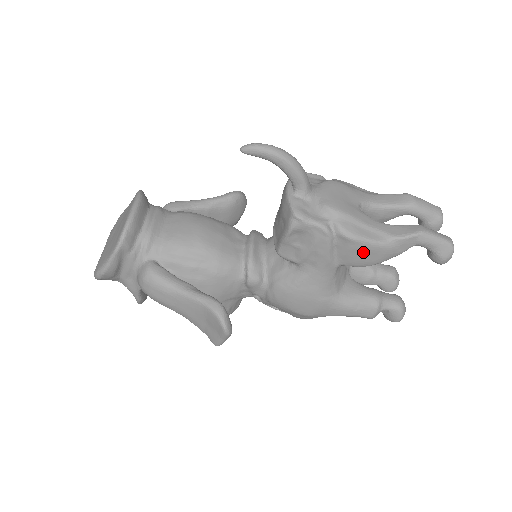
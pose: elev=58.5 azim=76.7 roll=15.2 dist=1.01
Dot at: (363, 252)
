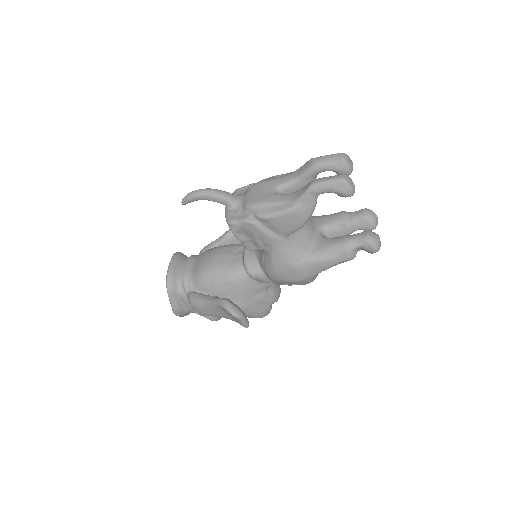
Dot at: (285, 221)
